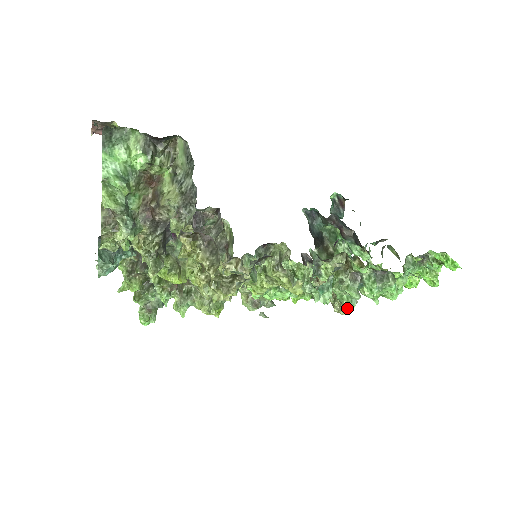
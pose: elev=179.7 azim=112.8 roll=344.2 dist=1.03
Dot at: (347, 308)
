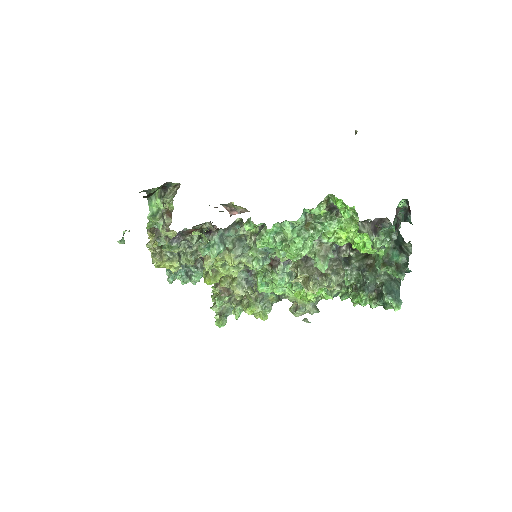
Dot at: (257, 268)
